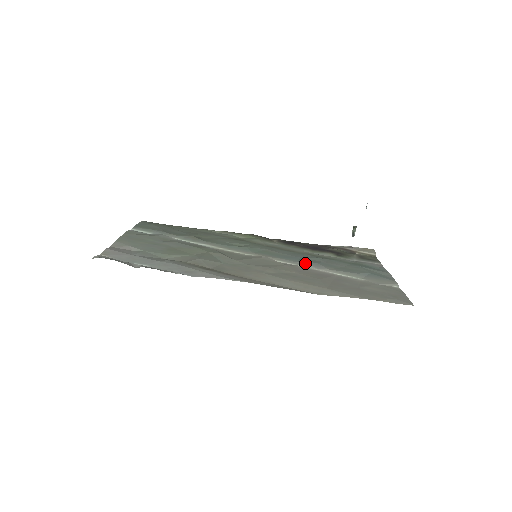
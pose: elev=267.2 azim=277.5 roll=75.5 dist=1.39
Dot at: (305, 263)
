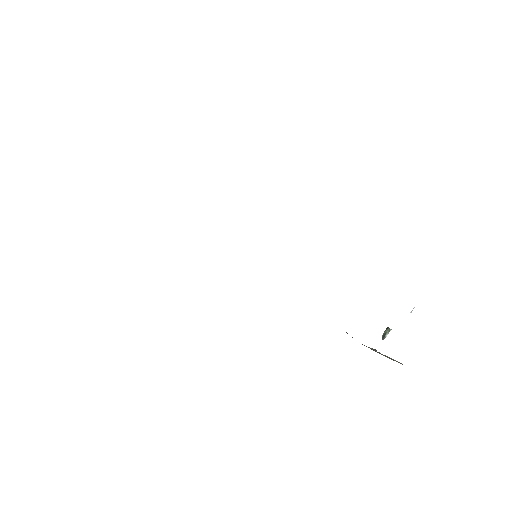
Dot at: occluded
